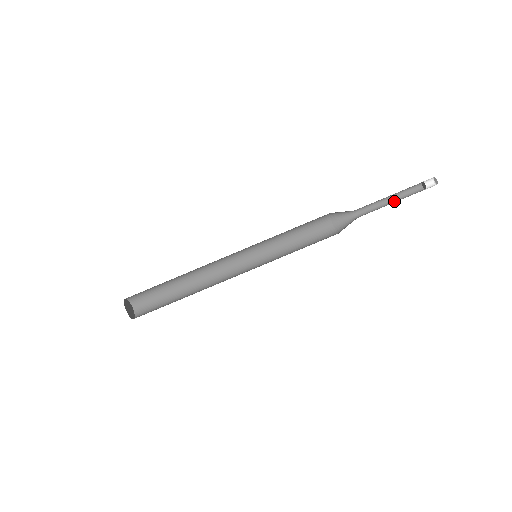
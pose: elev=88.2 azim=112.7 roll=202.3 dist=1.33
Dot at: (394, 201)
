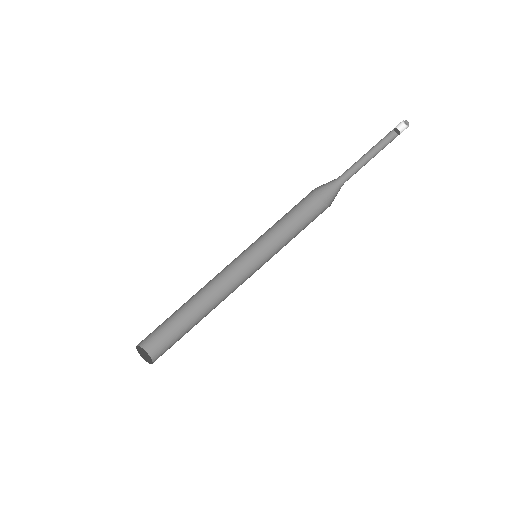
Dot at: (372, 155)
